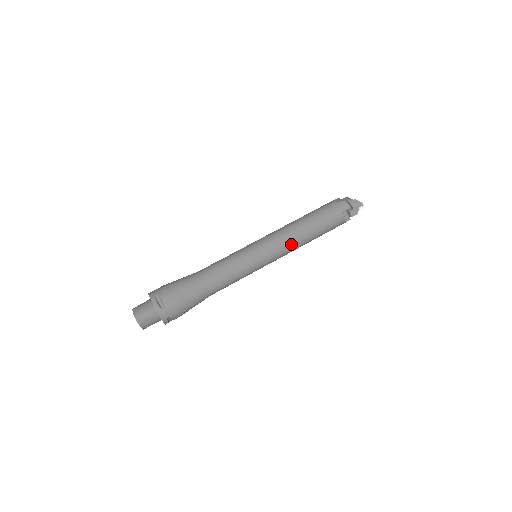
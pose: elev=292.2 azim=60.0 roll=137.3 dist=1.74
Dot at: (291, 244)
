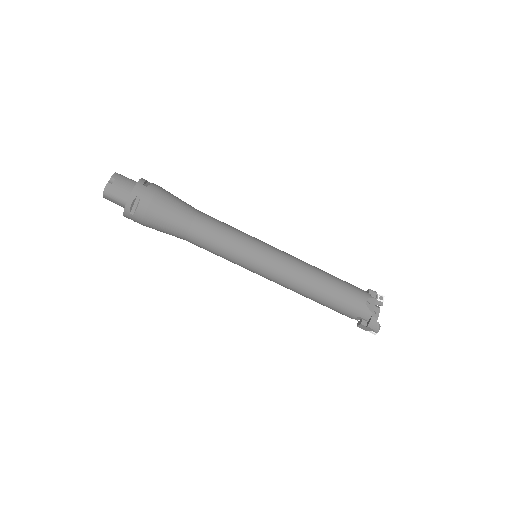
Dot at: (288, 287)
